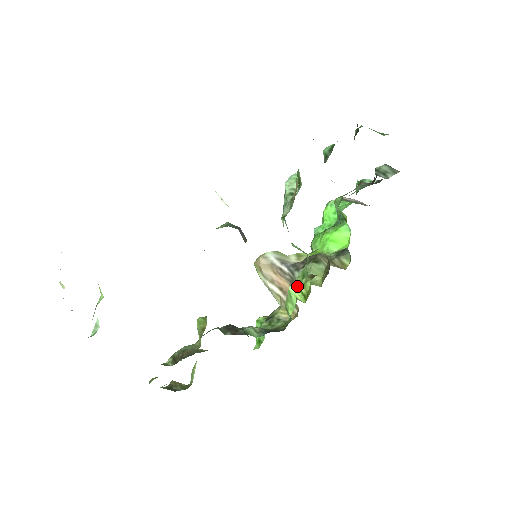
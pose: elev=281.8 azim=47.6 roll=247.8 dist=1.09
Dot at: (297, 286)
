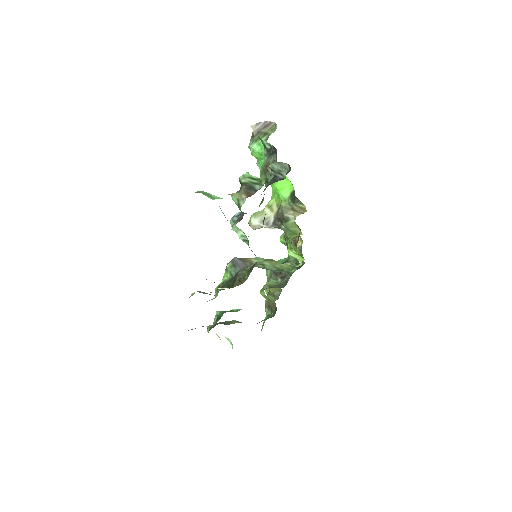
Dot at: (292, 252)
